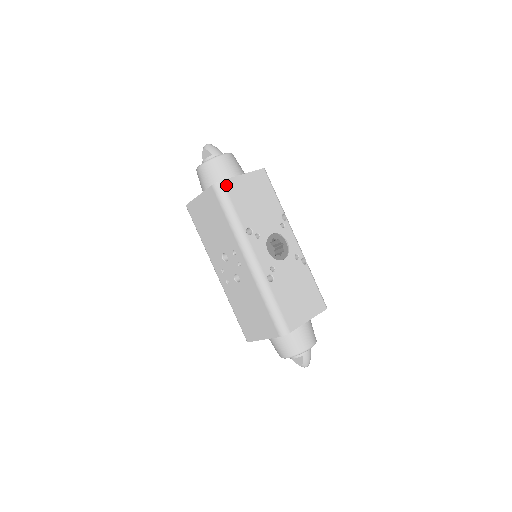
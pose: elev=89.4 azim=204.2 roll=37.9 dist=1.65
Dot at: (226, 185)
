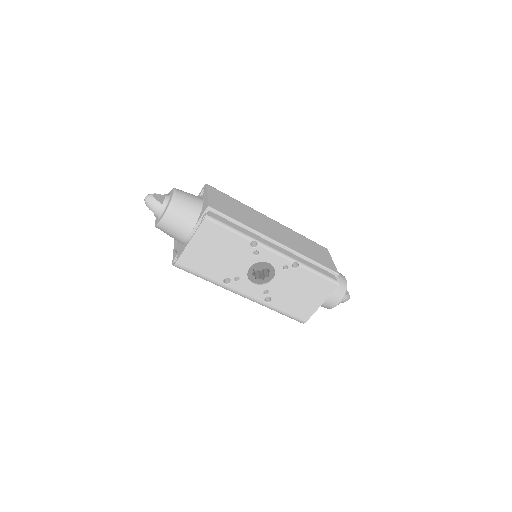
Dot at: (182, 264)
